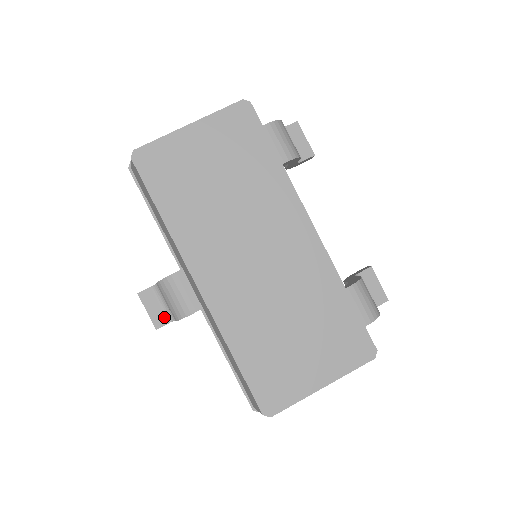
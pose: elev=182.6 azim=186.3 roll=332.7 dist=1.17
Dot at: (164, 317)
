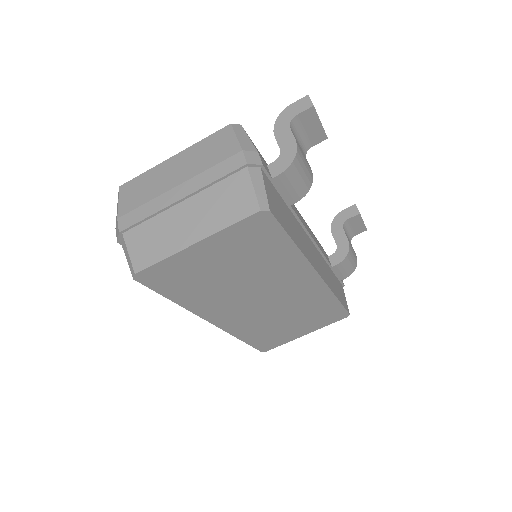
Dot at: occluded
